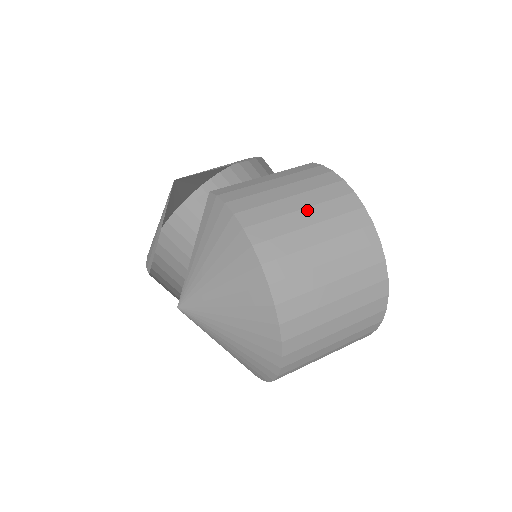
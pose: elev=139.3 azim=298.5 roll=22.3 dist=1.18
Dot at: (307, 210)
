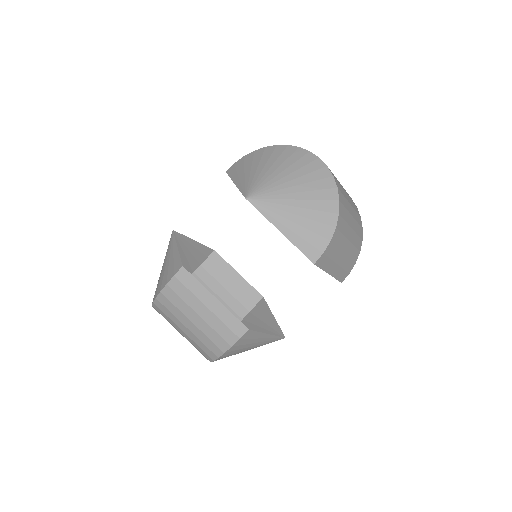
Dot at: occluded
